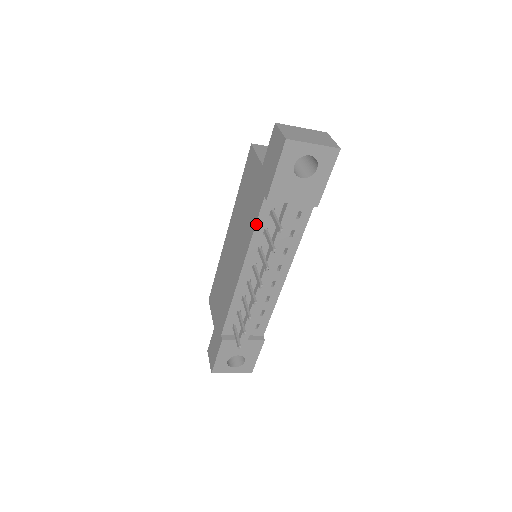
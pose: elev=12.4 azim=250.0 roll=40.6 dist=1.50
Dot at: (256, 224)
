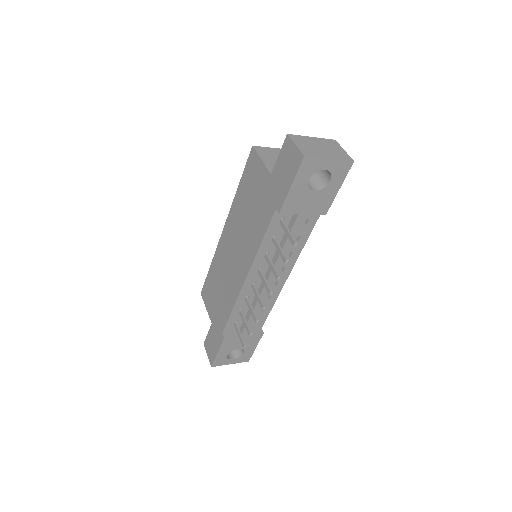
Dot at: (265, 234)
